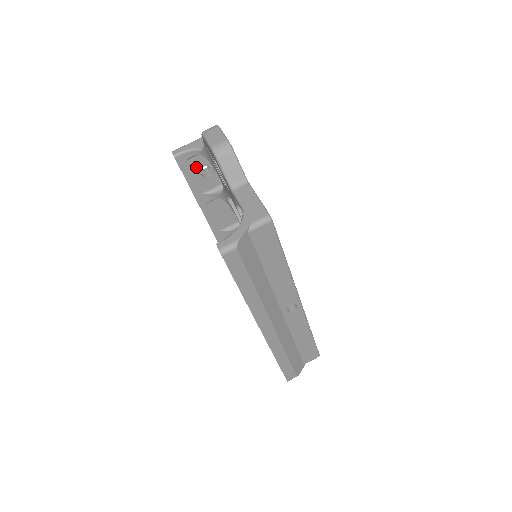
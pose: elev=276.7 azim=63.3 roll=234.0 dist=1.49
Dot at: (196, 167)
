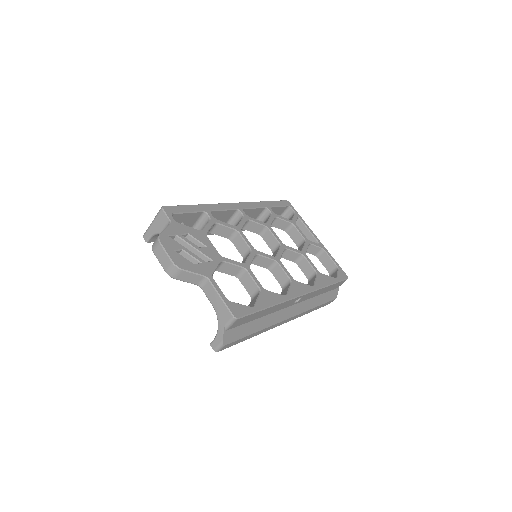
Dot at: occluded
